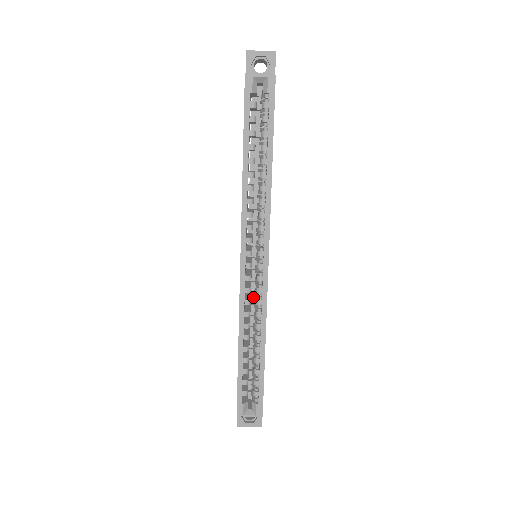
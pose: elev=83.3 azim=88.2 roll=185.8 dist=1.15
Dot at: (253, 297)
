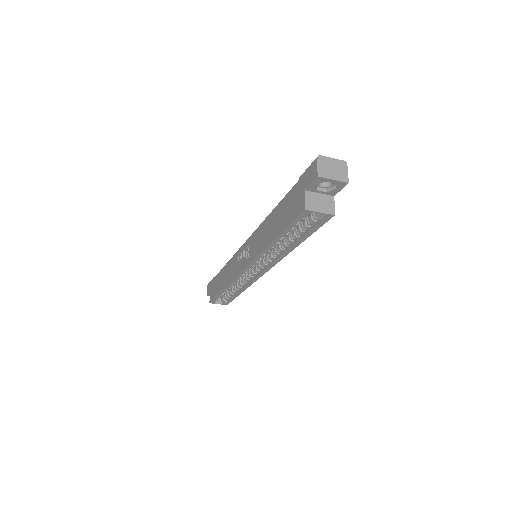
Dot at: occluded
